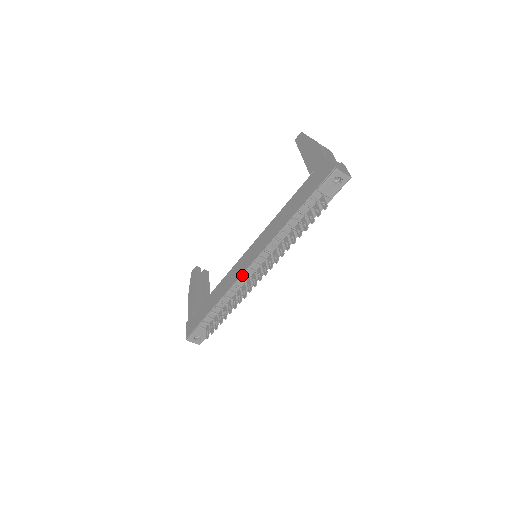
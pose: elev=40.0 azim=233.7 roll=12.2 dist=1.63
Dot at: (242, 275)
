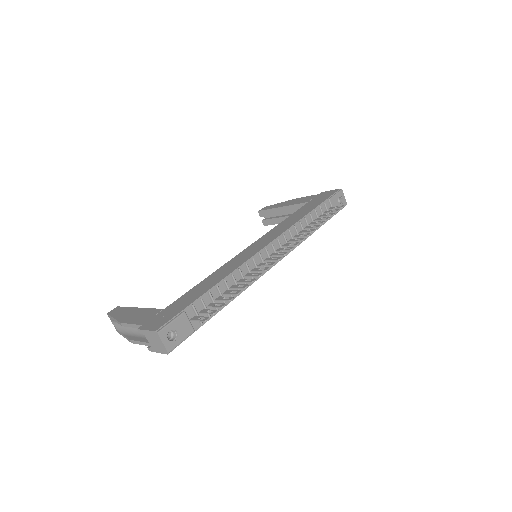
Dot at: (256, 254)
